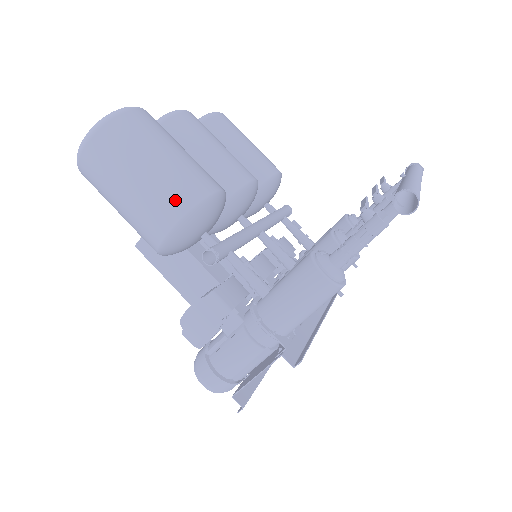
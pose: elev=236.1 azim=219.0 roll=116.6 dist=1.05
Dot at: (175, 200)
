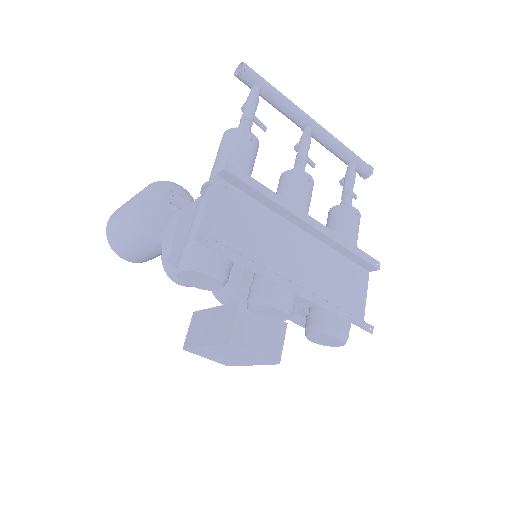
Dot at: occluded
